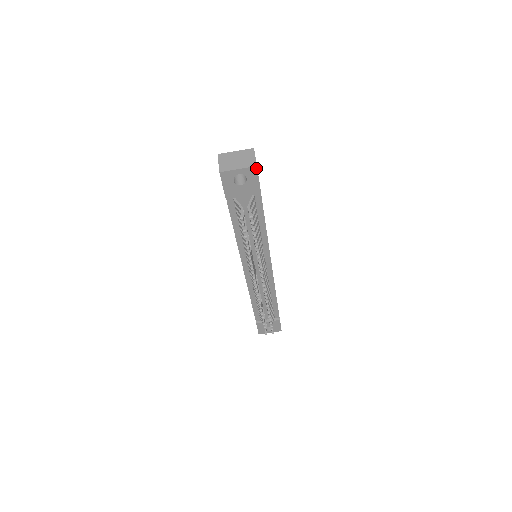
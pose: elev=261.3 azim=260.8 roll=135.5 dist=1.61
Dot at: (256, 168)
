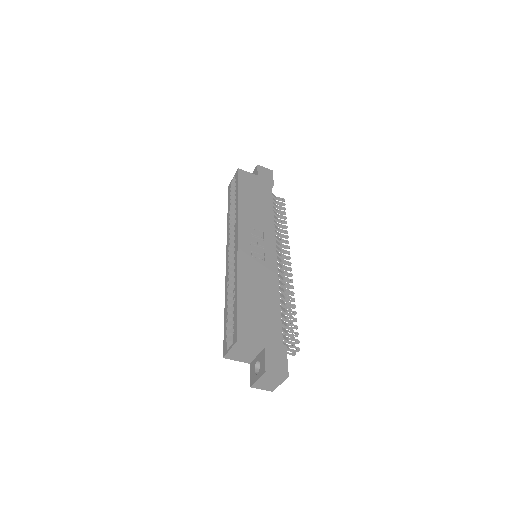
Dot at: (288, 375)
